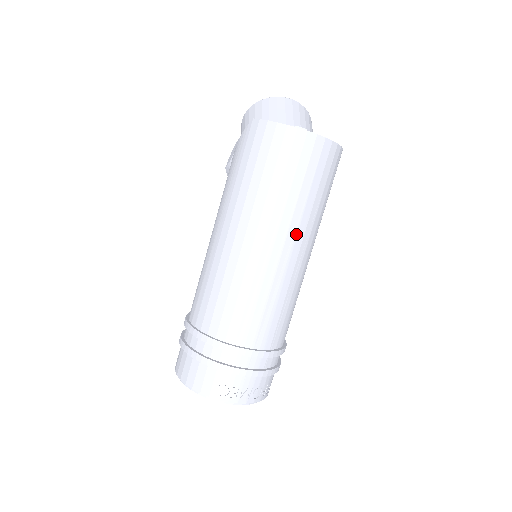
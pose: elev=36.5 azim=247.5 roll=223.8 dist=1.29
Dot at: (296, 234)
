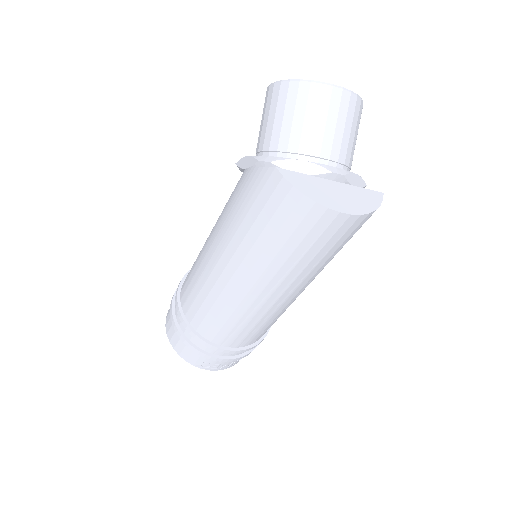
Dot at: (299, 285)
